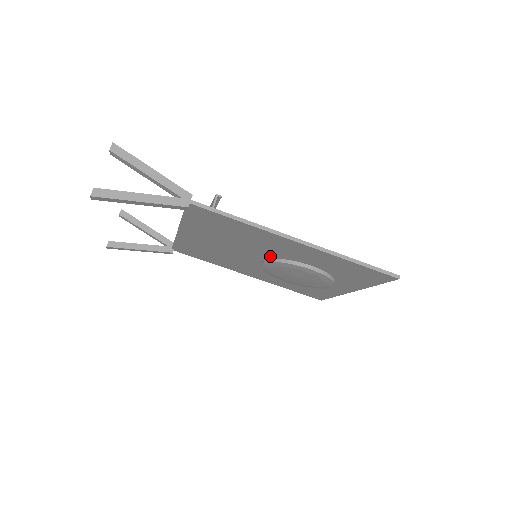
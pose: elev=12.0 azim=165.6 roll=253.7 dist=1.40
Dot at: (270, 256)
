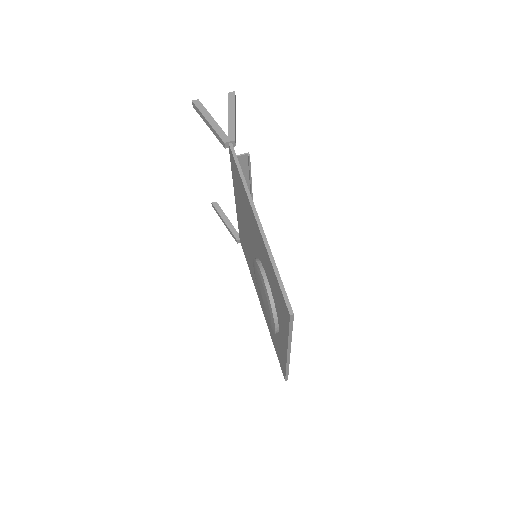
Dot at: (256, 252)
